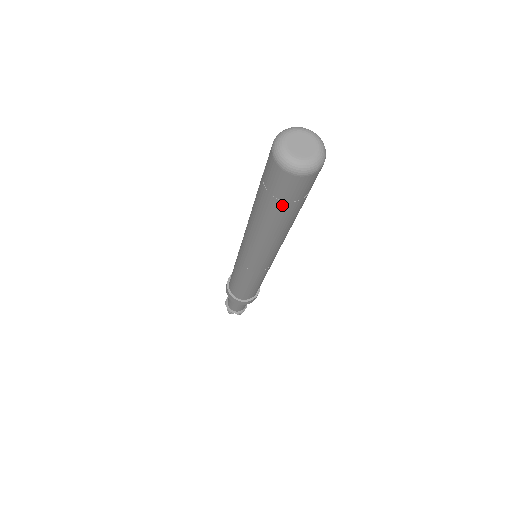
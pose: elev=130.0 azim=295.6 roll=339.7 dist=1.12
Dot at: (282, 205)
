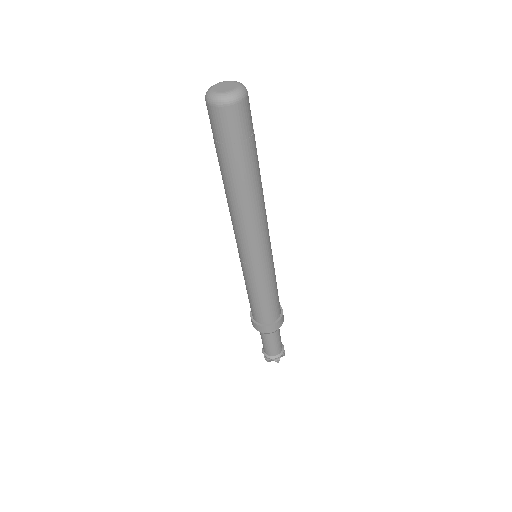
Dot at: (248, 145)
